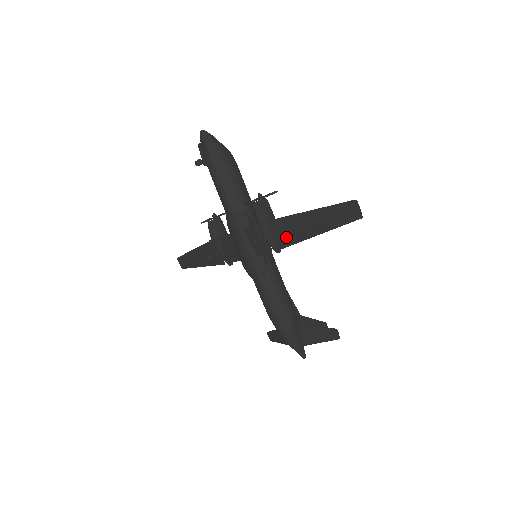
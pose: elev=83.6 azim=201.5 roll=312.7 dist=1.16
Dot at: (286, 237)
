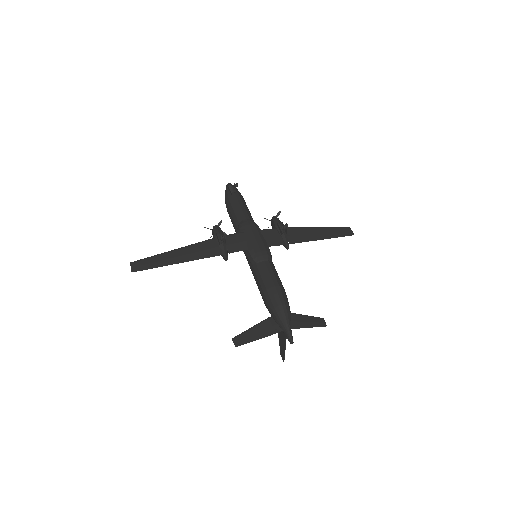
Dot at: (299, 237)
